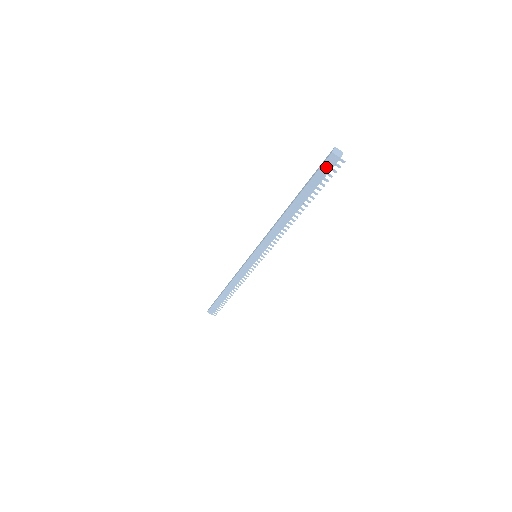
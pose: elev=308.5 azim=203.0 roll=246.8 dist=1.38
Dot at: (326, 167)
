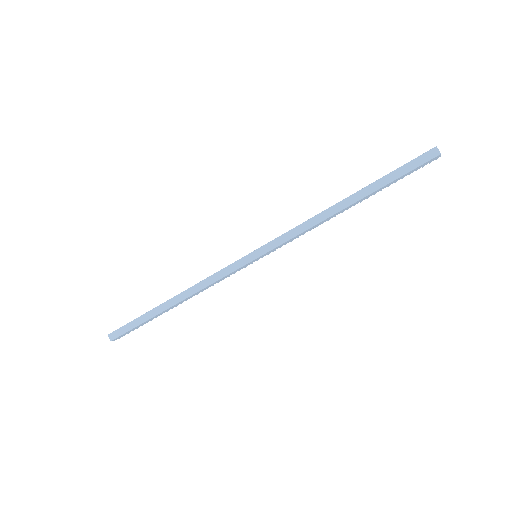
Dot at: (423, 165)
